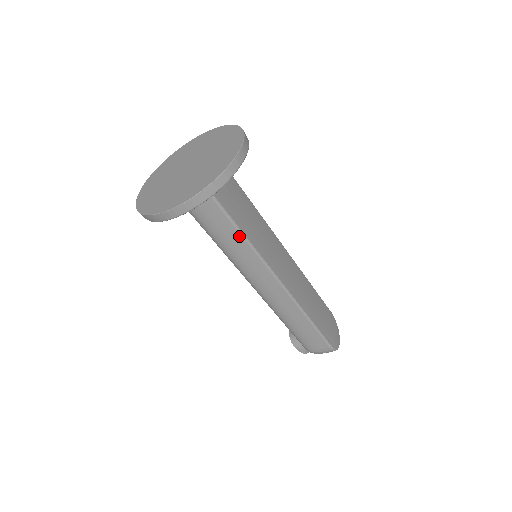
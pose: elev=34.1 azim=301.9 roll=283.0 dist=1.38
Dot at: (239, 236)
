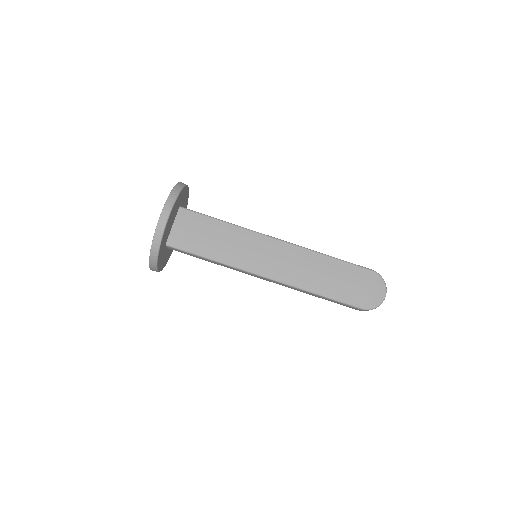
Dot at: (213, 261)
